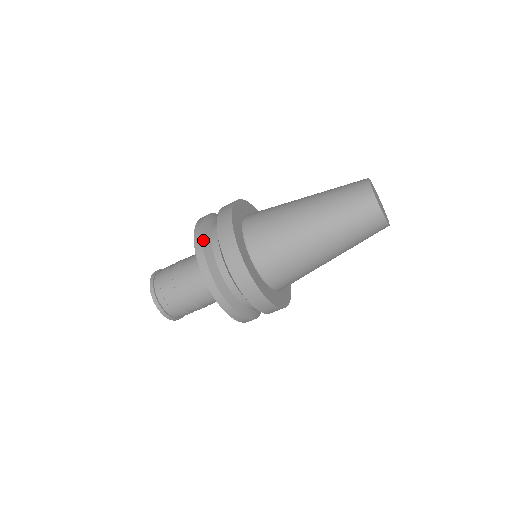
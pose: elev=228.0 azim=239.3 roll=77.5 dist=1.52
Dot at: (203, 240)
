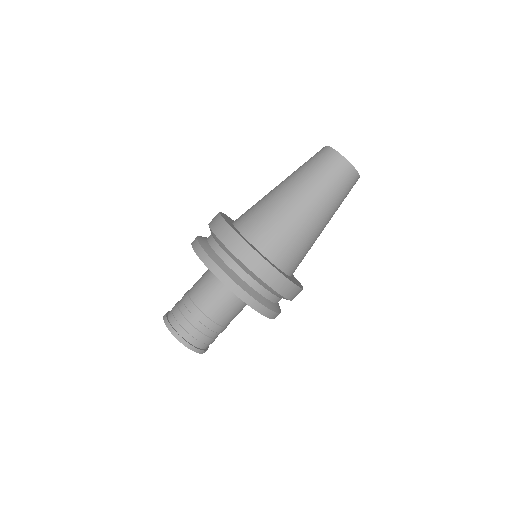
Dot at: (199, 236)
